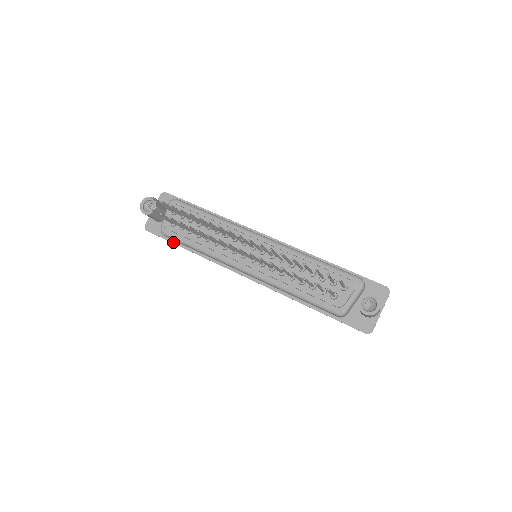
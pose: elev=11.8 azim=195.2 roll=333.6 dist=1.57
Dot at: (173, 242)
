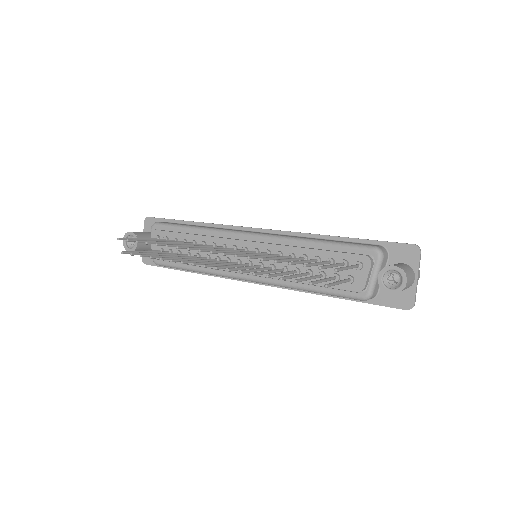
Dot at: (172, 268)
